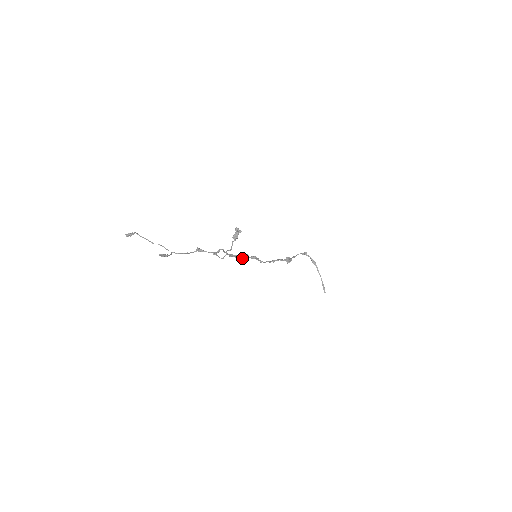
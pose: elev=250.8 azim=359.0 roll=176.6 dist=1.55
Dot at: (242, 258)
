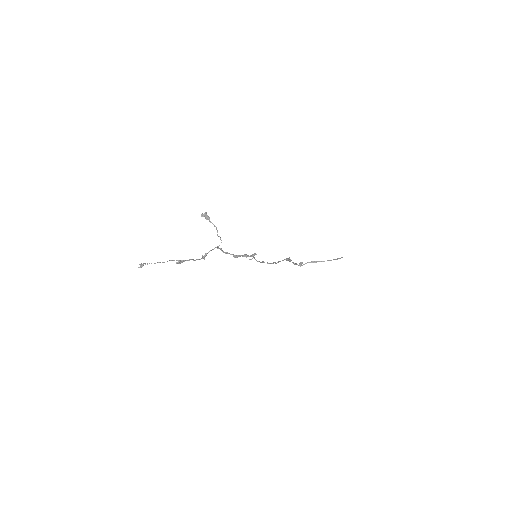
Dot at: (245, 256)
